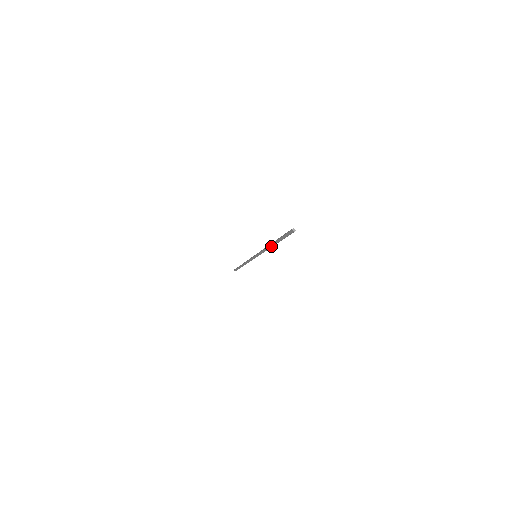
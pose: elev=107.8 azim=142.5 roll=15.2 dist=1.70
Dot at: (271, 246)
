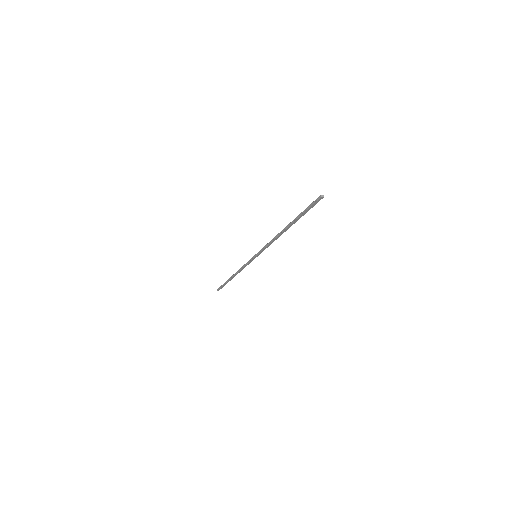
Dot at: occluded
